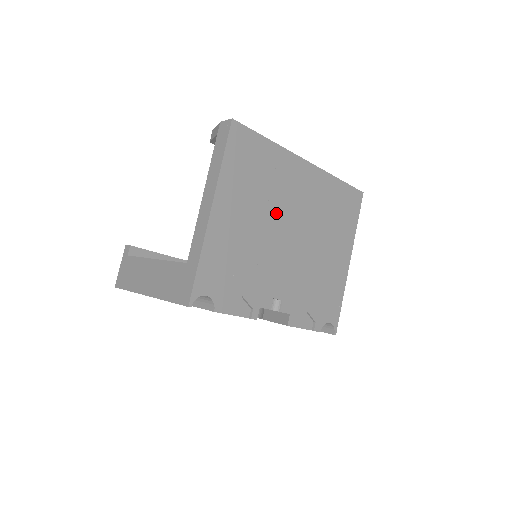
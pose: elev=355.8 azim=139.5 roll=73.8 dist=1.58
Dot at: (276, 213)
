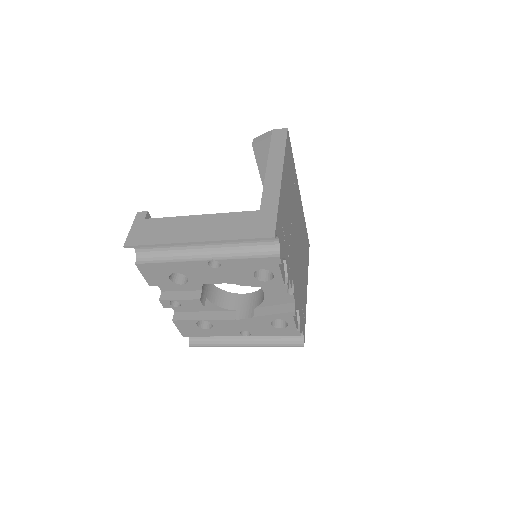
Dot at: (294, 214)
